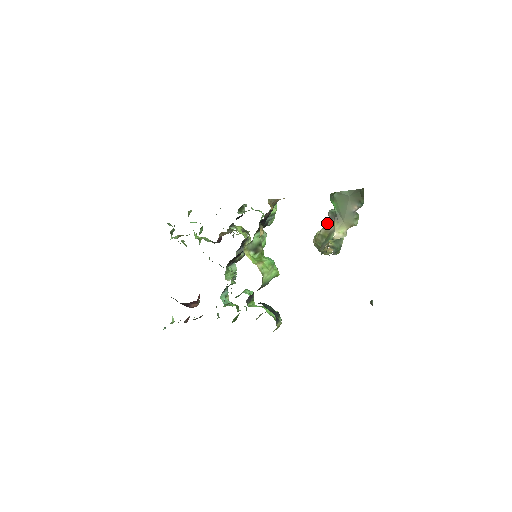
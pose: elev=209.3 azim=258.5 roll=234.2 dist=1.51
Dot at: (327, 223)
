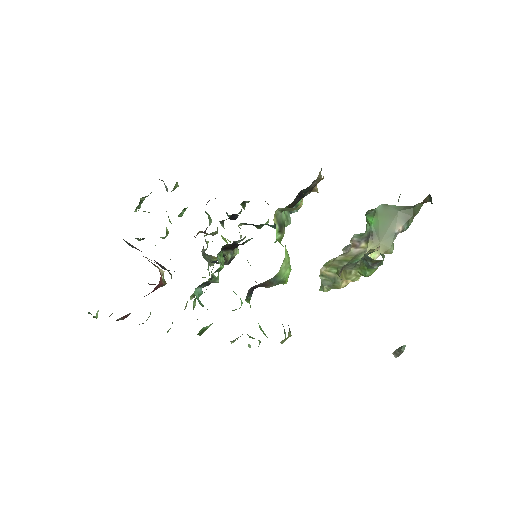
Dot at: occluded
